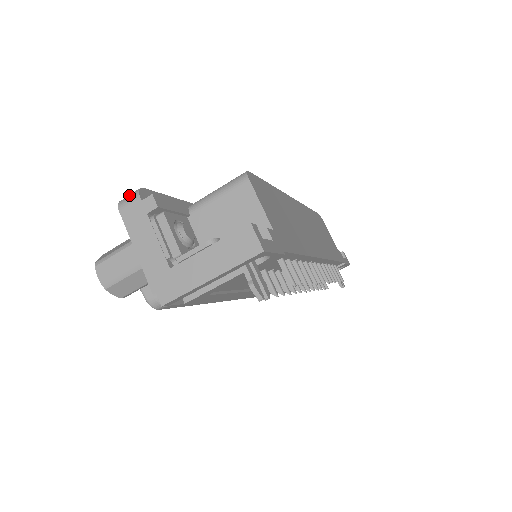
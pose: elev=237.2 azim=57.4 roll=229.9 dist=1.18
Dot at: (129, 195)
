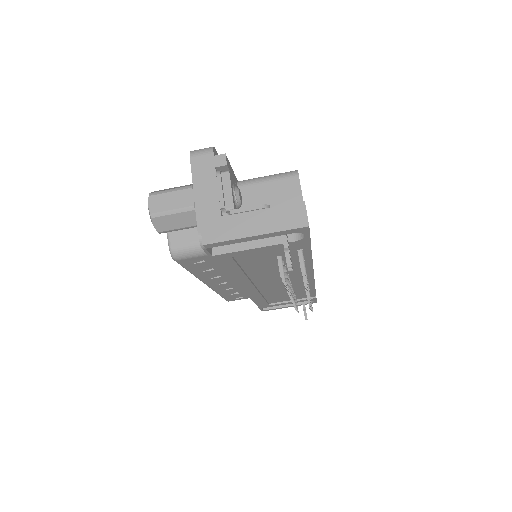
Dot at: occluded
